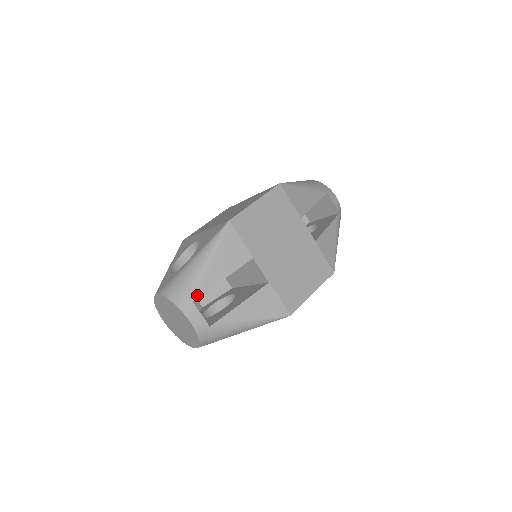
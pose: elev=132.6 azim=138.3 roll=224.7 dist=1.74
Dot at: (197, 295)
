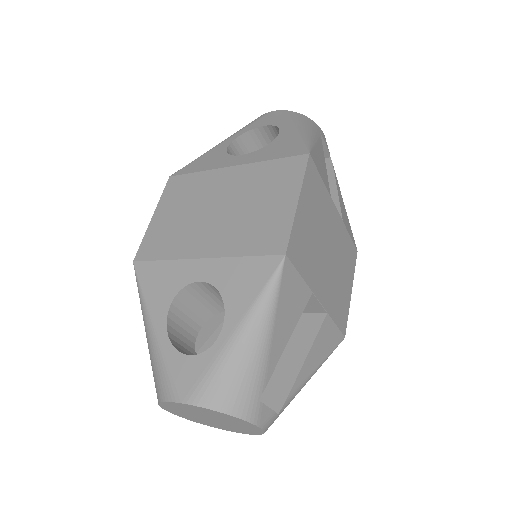
Dot at: (262, 388)
